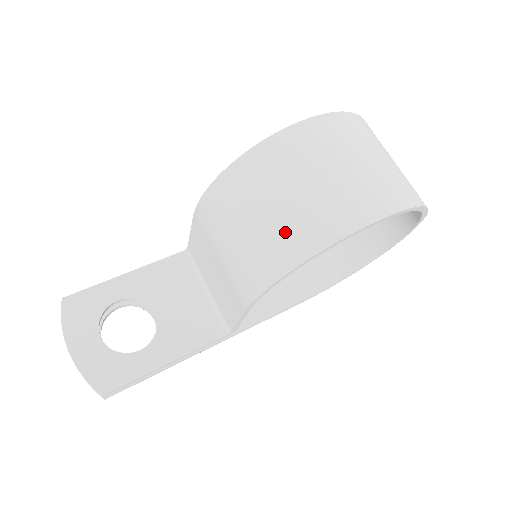
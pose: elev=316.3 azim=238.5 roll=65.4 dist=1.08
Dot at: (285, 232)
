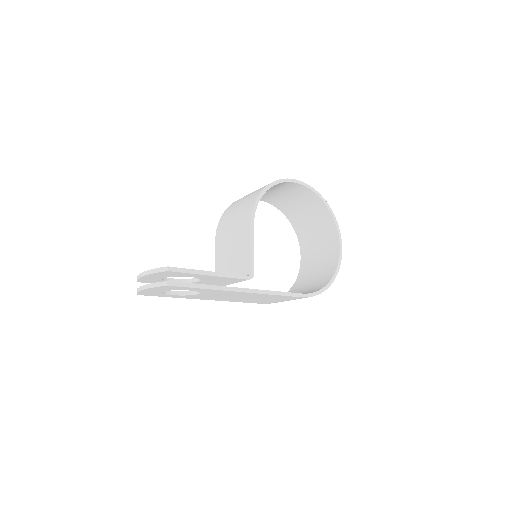
Dot at: occluded
